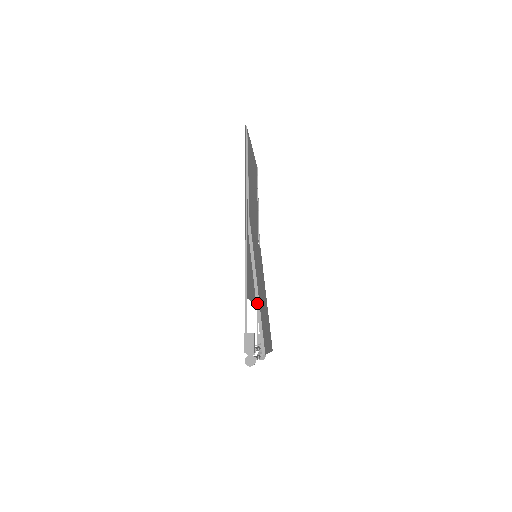
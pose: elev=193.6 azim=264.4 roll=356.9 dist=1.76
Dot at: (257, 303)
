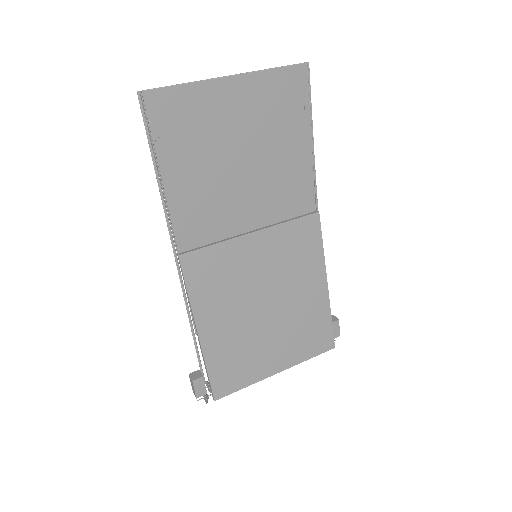
Dot at: (200, 348)
